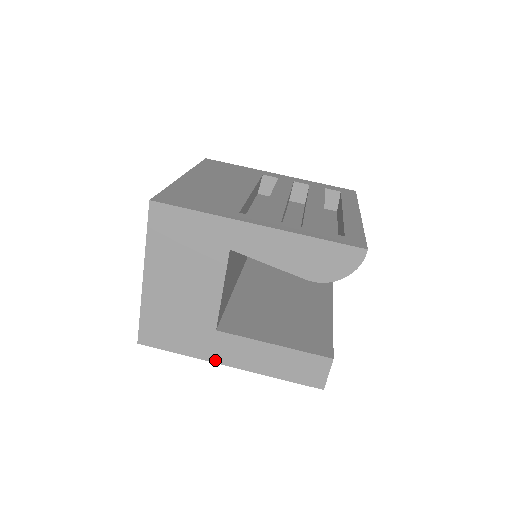
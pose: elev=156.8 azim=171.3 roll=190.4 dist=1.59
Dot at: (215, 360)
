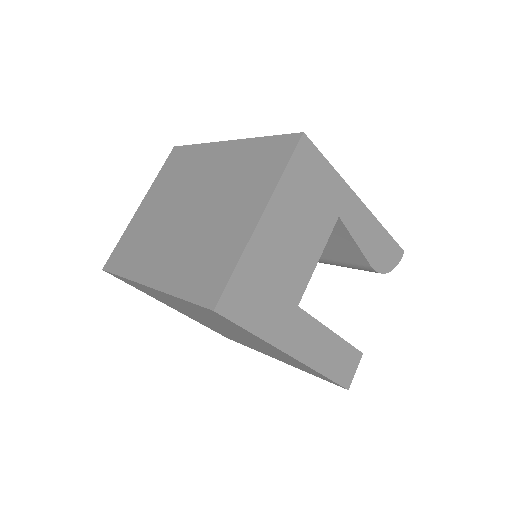
Dot at: (283, 347)
